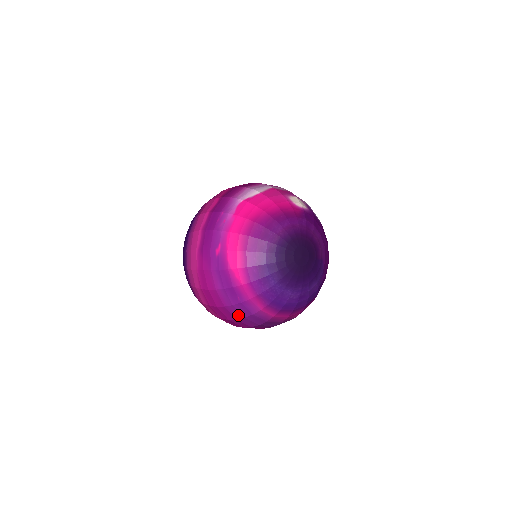
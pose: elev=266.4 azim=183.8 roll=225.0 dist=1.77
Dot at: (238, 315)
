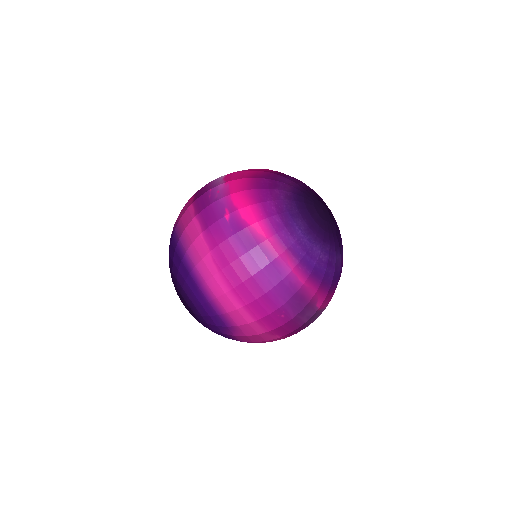
Dot at: (267, 285)
